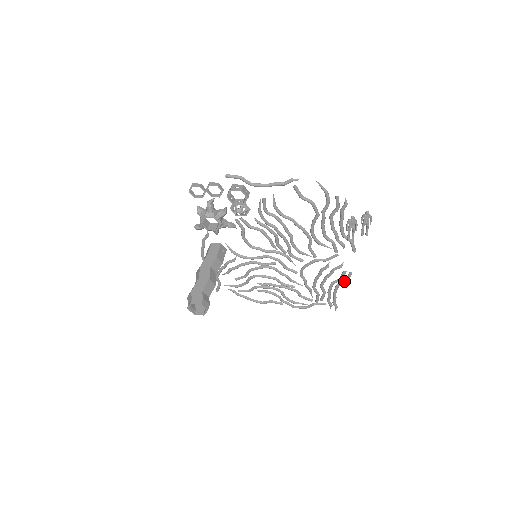
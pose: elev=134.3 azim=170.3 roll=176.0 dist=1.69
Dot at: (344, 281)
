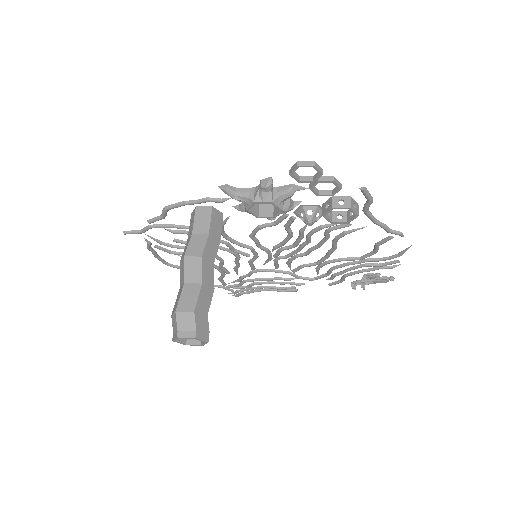
Dot at: (281, 290)
